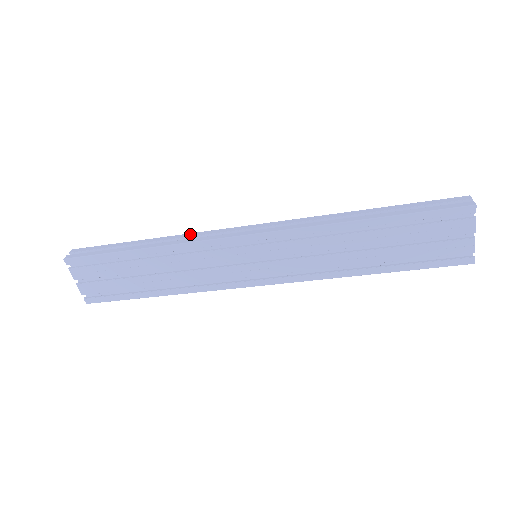
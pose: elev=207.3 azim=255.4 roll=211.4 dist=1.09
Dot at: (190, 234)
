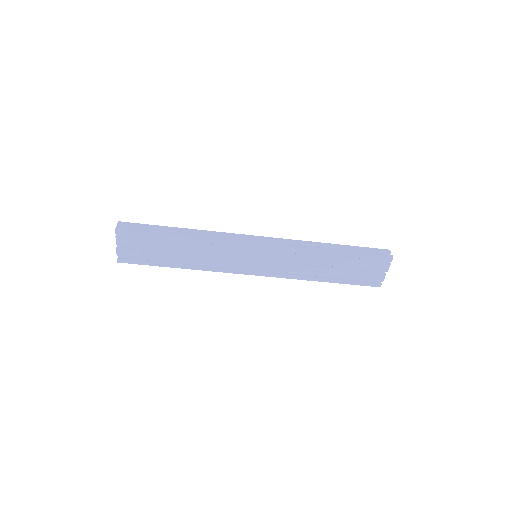
Dot at: (216, 232)
